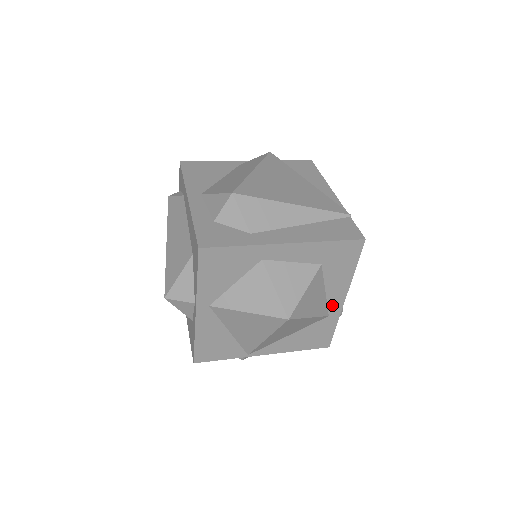
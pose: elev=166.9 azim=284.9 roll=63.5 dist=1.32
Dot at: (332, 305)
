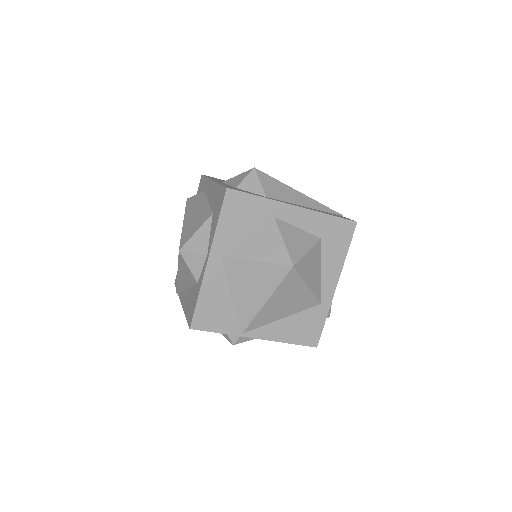
Dot at: (325, 291)
